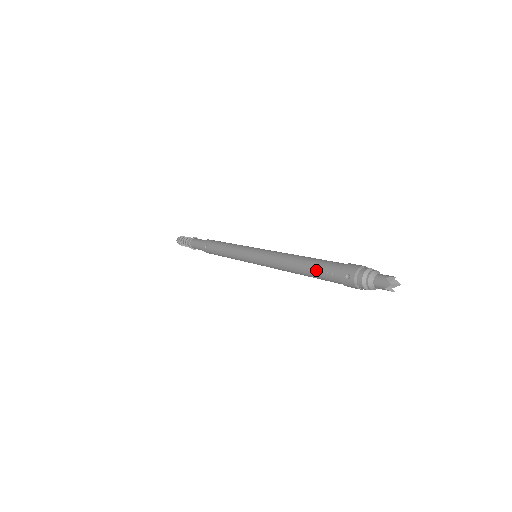
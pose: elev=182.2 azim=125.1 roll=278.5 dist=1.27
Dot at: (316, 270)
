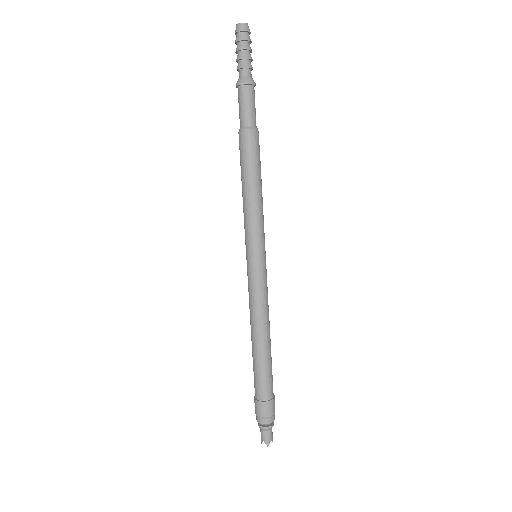
Dot at: (253, 368)
